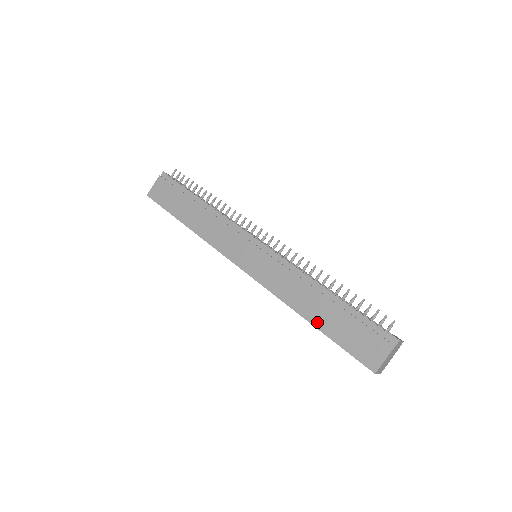
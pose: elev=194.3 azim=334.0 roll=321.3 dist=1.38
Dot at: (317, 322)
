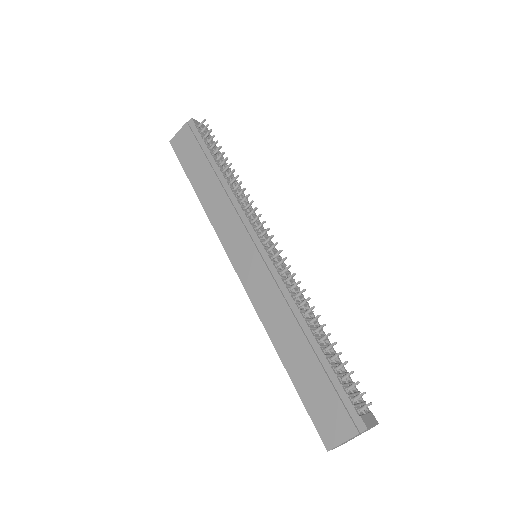
Dot at: (289, 364)
